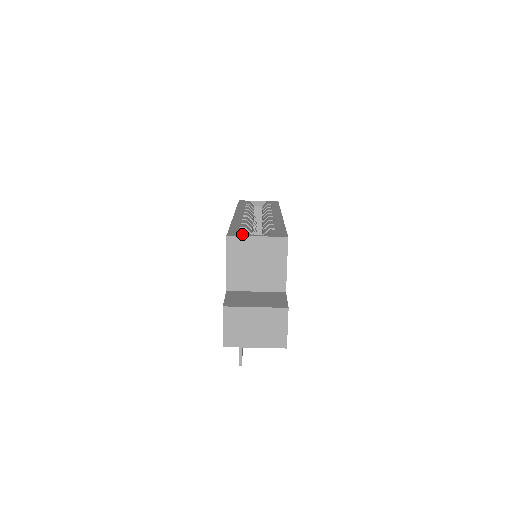
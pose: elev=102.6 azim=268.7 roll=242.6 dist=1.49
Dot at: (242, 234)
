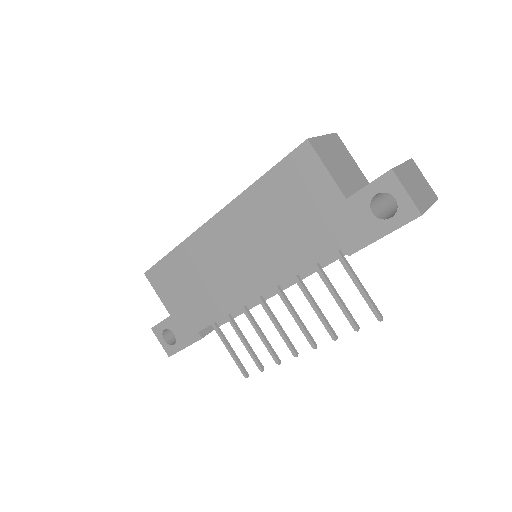
Dot at: occluded
